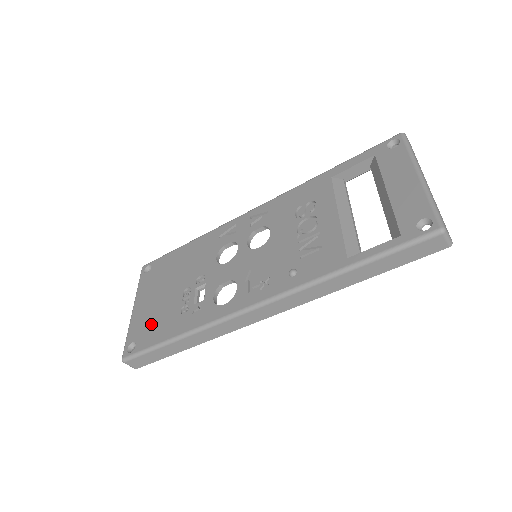
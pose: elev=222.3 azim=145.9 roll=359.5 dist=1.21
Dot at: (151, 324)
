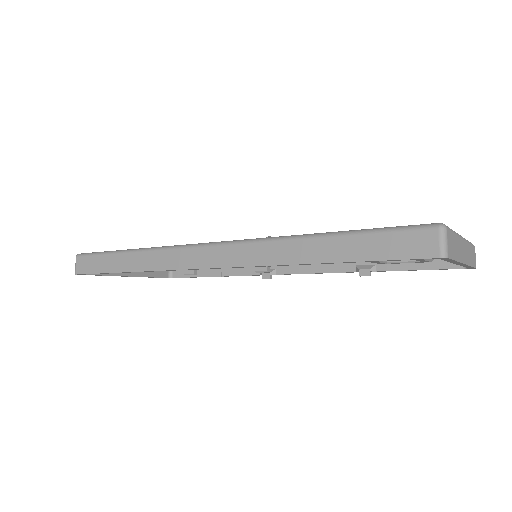
Dot at: occluded
